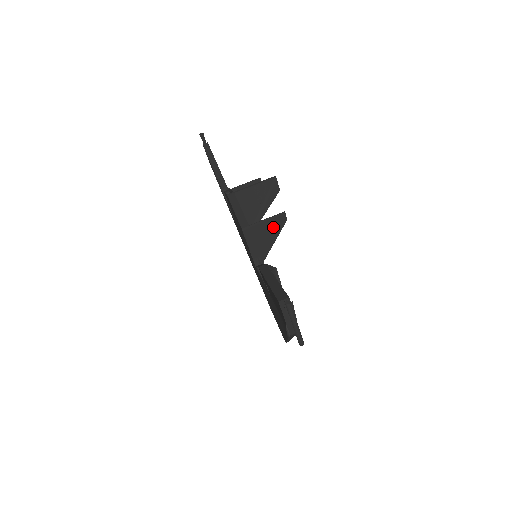
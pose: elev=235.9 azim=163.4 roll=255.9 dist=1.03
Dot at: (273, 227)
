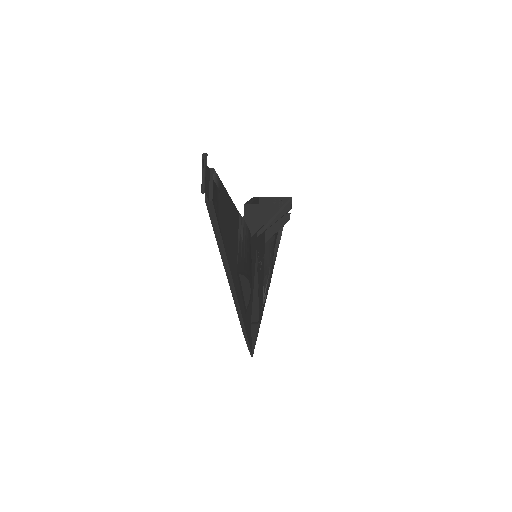
Dot at: (266, 213)
